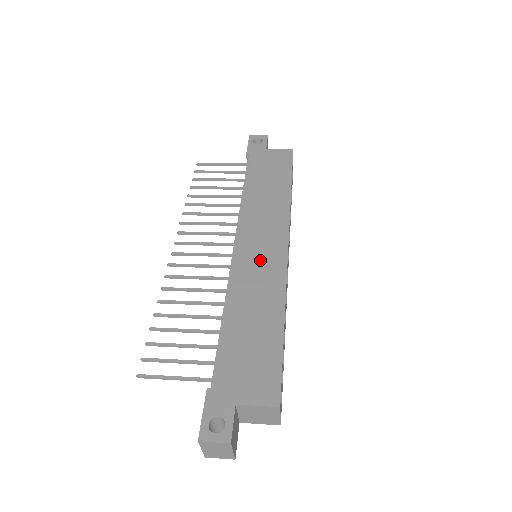
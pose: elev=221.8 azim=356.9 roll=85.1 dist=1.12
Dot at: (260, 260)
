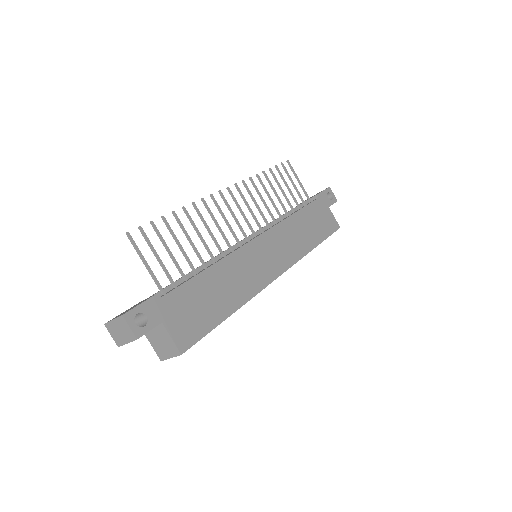
Dot at: (259, 263)
